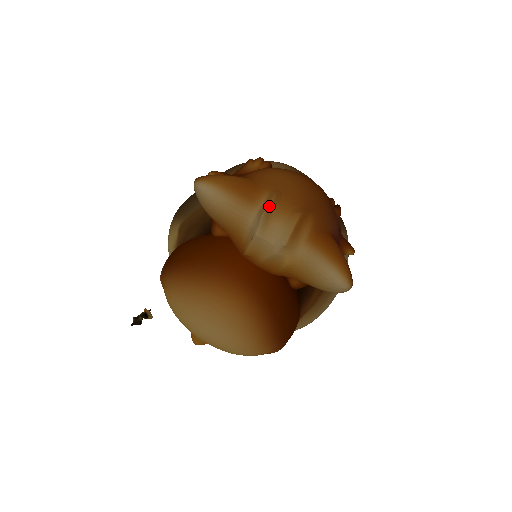
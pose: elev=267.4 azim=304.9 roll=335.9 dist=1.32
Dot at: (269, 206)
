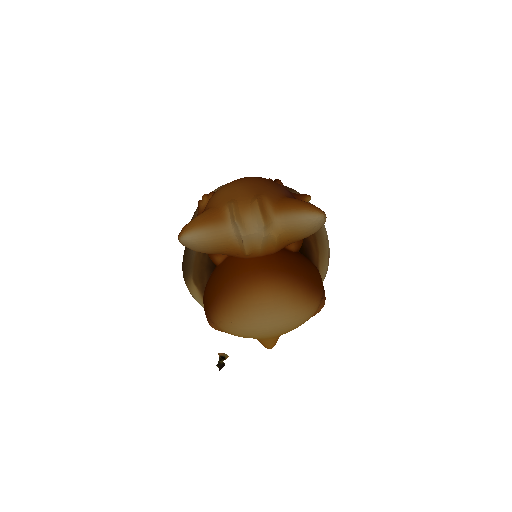
Dot at: (234, 213)
